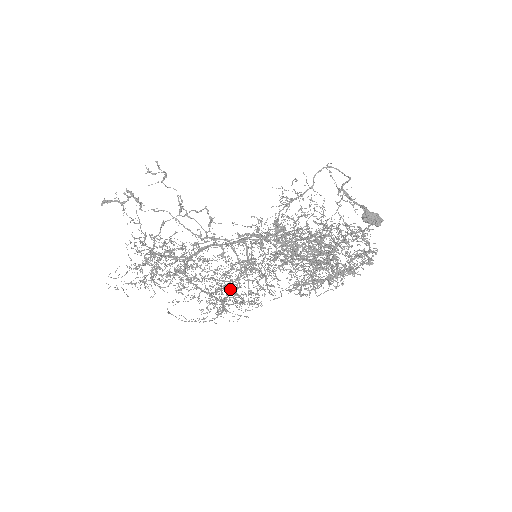
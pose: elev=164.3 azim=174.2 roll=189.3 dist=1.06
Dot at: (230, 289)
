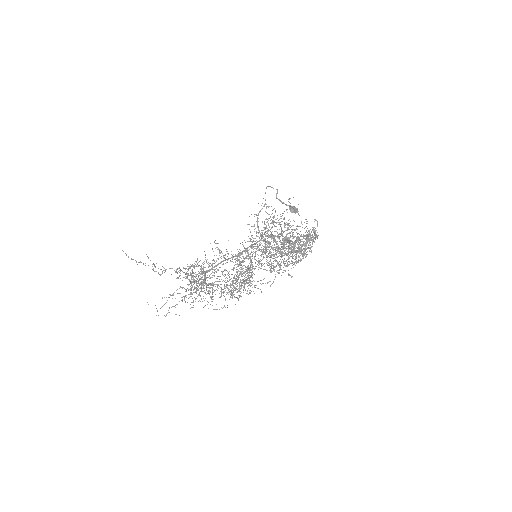
Dot at: (245, 279)
